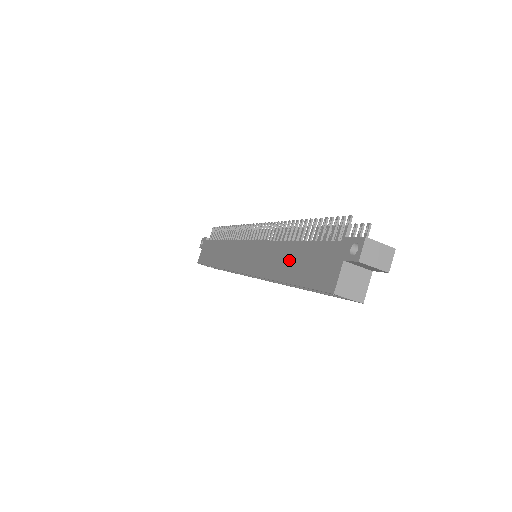
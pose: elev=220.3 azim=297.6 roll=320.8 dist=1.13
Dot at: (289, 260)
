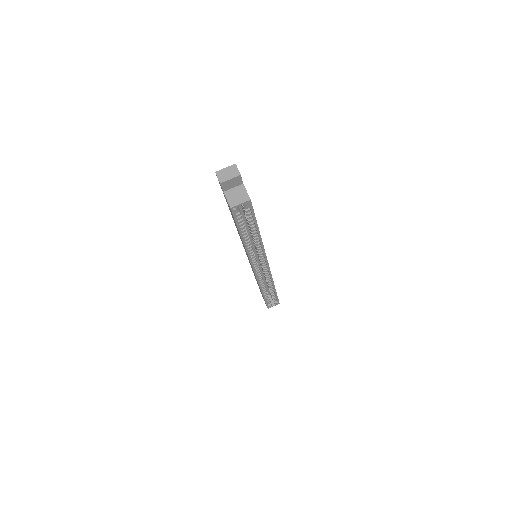
Dot at: occluded
